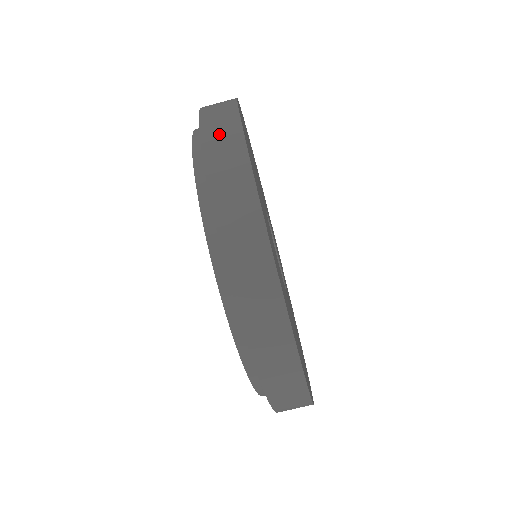
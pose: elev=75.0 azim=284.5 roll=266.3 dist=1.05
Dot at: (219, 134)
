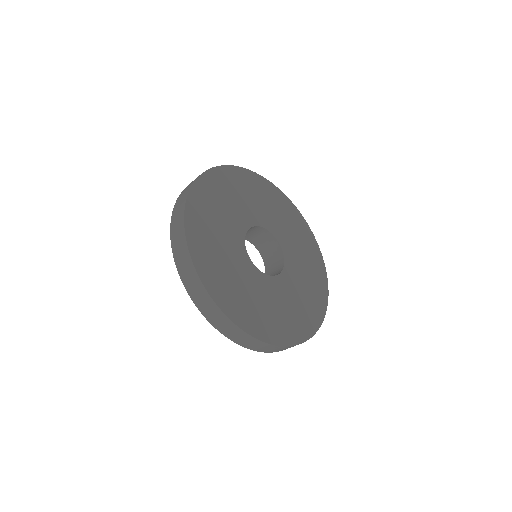
Dot at: (182, 260)
